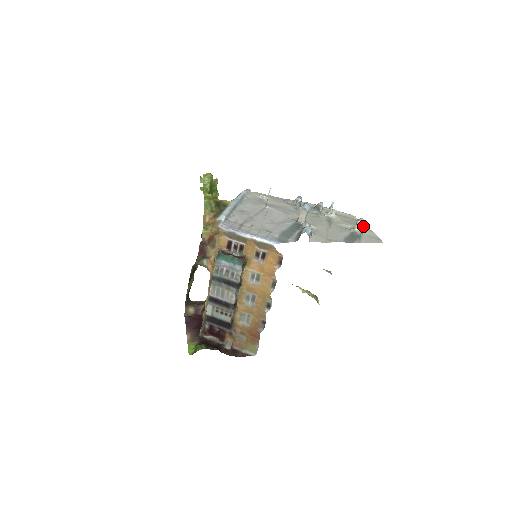
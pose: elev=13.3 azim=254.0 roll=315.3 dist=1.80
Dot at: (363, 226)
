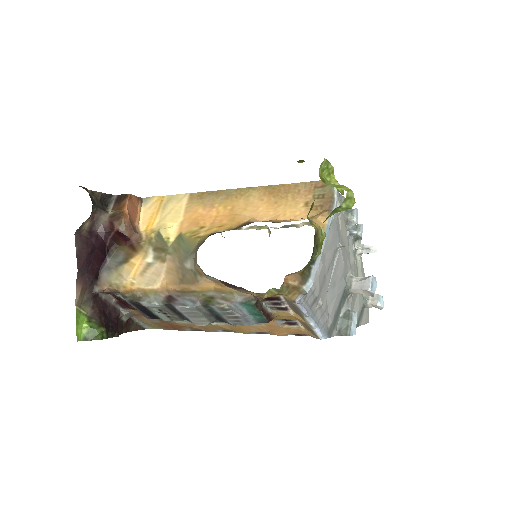
Dot at: occluded
